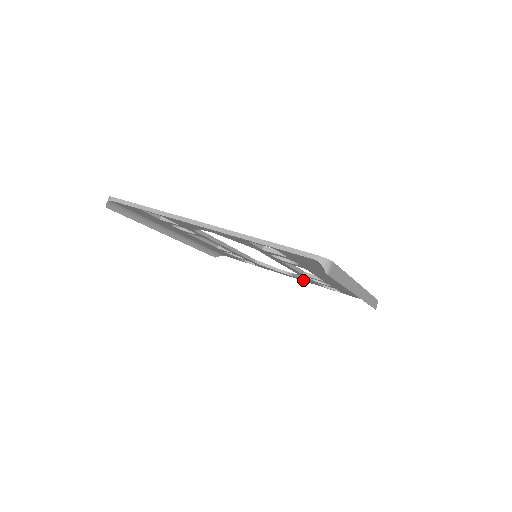
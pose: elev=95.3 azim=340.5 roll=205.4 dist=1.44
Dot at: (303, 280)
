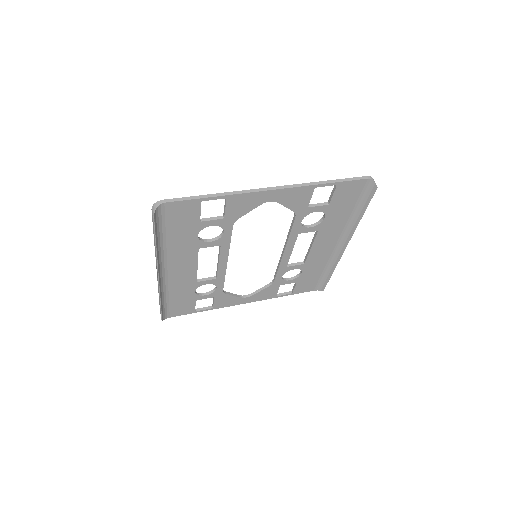
Dot at: (258, 298)
